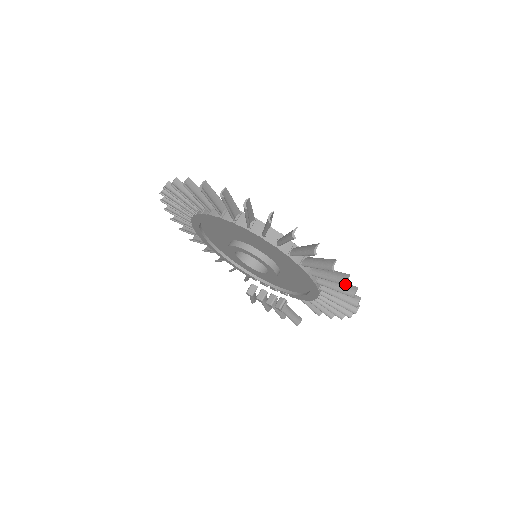
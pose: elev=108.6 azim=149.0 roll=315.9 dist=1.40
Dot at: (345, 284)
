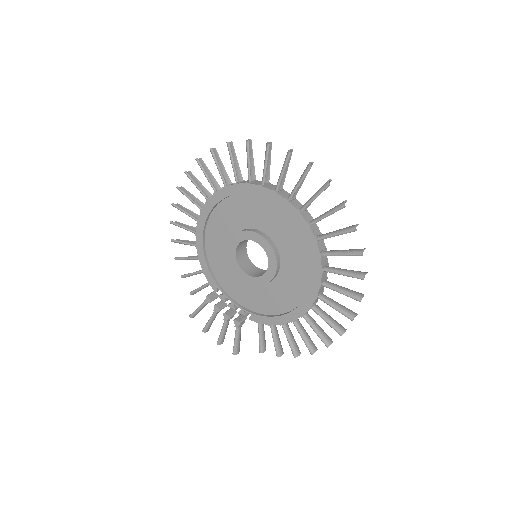
Dot at: (361, 299)
